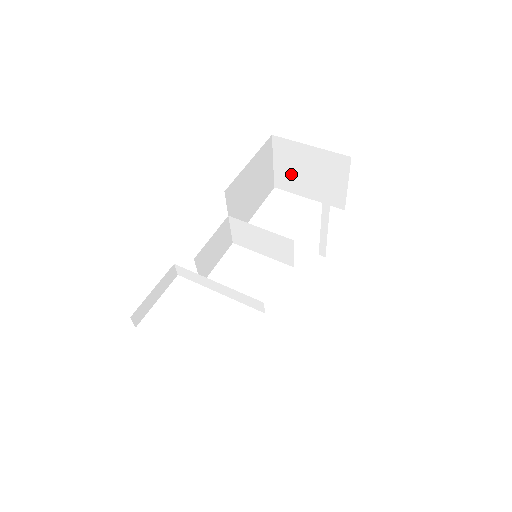
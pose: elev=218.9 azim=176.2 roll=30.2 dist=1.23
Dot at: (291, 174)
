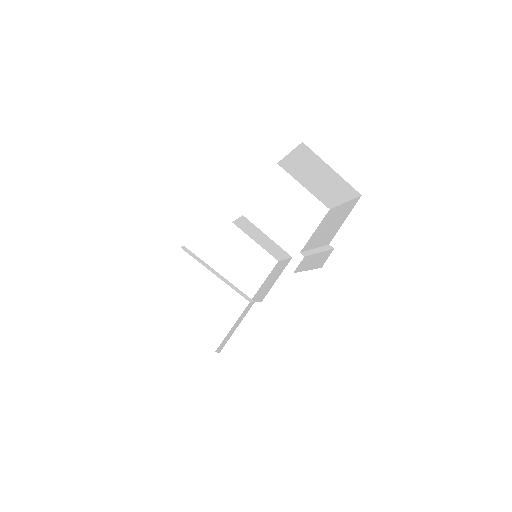
Dot at: (300, 168)
